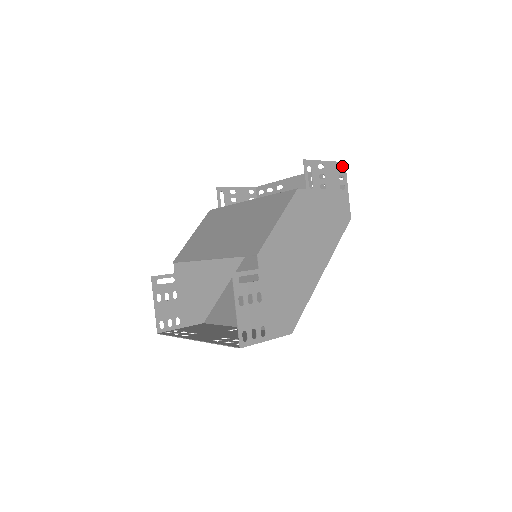
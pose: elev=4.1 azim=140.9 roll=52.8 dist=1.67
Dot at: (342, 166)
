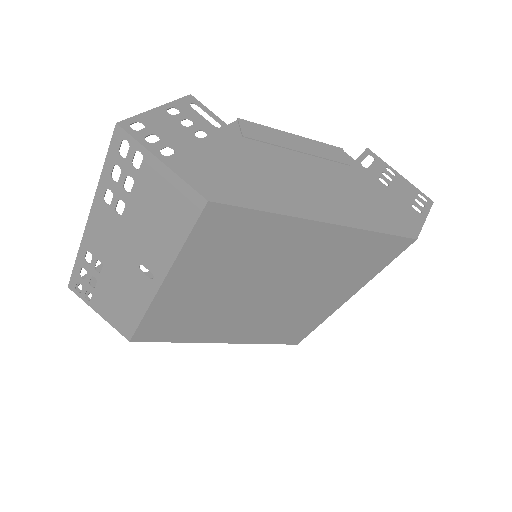
Dot at: occluded
